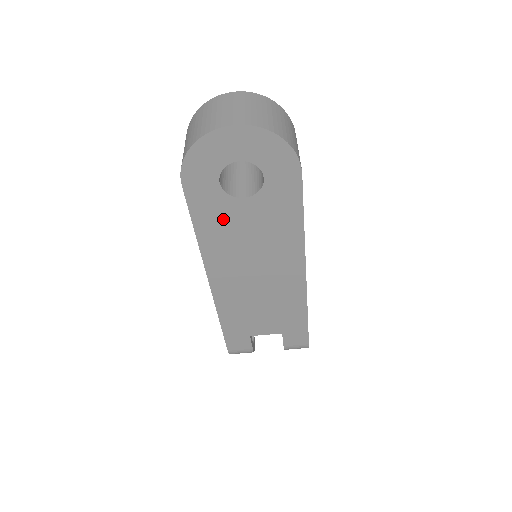
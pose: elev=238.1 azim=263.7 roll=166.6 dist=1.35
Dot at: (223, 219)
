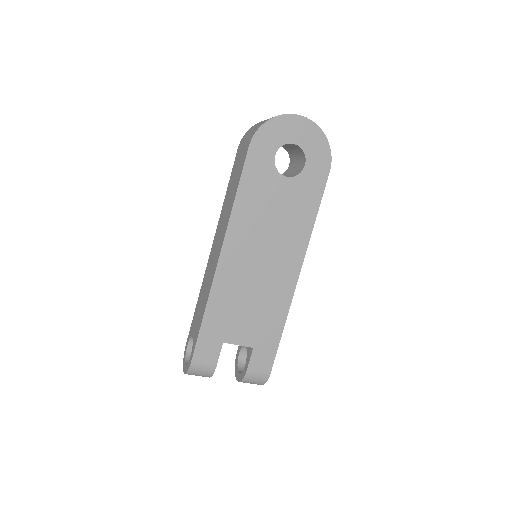
Dot at: (263, 190)
